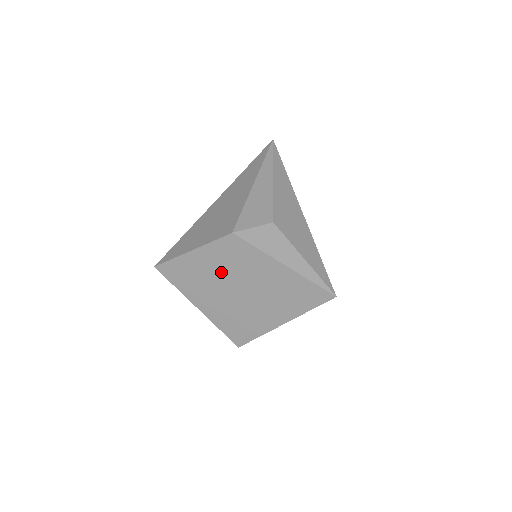
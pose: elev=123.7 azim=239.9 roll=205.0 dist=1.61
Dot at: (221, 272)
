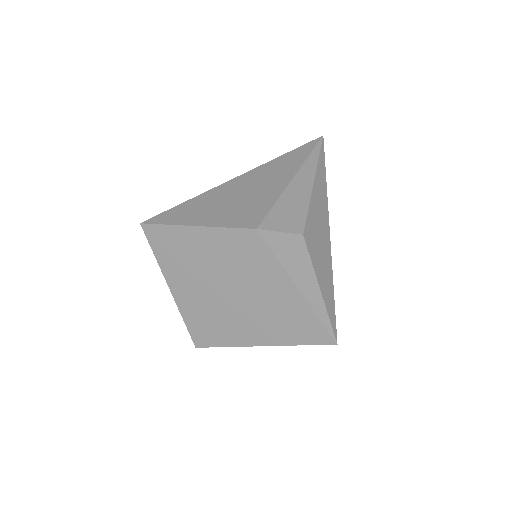
Dot at: (219, 264)
